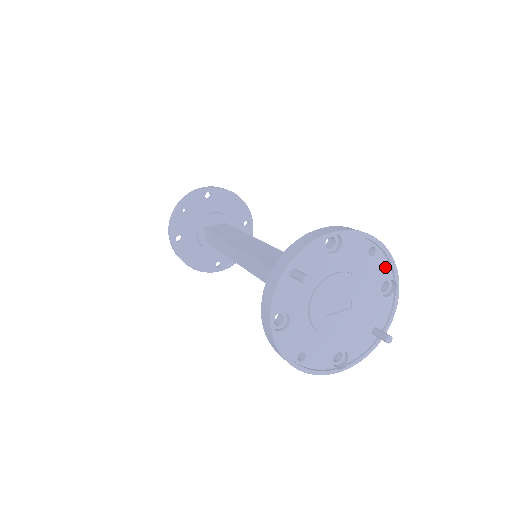
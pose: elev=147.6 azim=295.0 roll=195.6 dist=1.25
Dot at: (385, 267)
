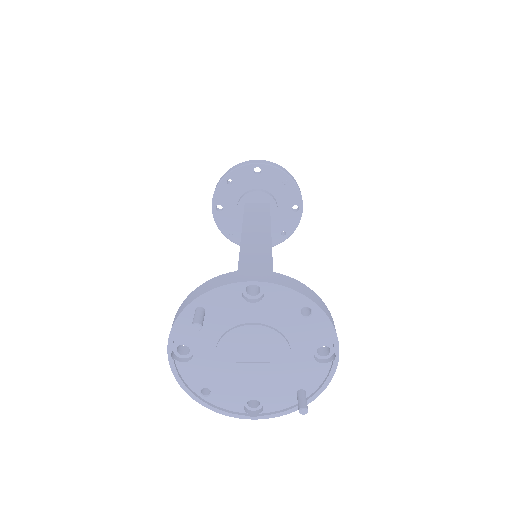
Dot at: (323, 332)
